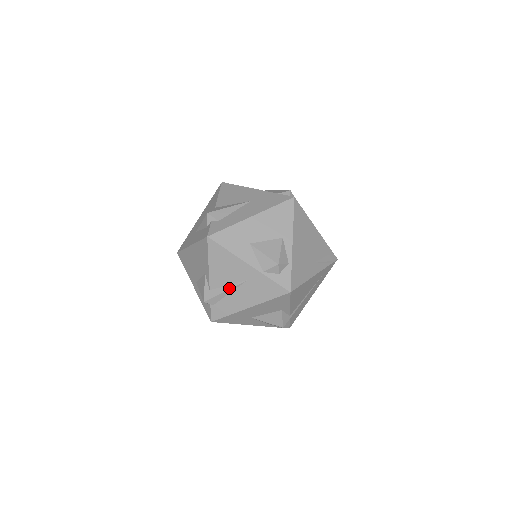
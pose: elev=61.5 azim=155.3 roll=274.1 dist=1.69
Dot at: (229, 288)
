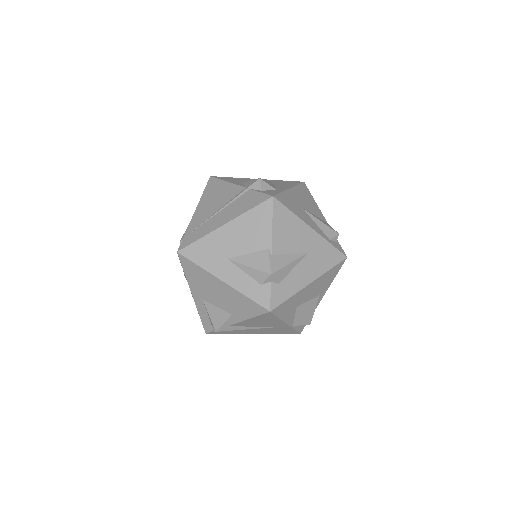
Dot at: occluded
